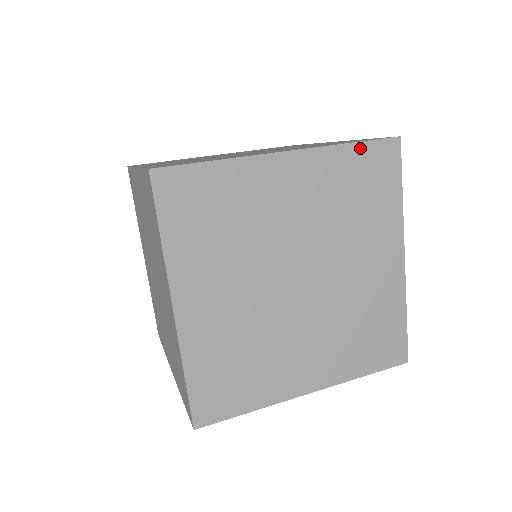
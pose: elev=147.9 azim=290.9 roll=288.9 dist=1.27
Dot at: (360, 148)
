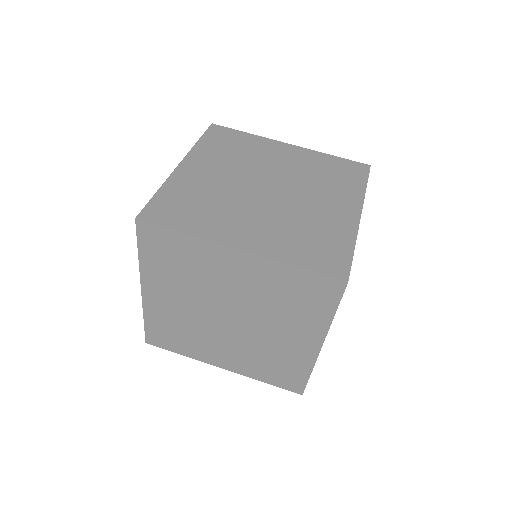
Dot at: occluded
